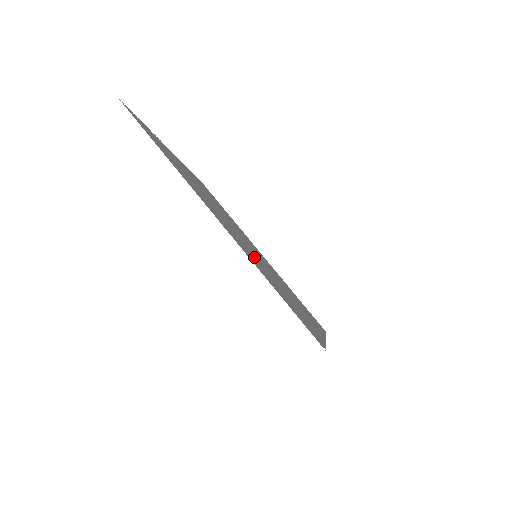
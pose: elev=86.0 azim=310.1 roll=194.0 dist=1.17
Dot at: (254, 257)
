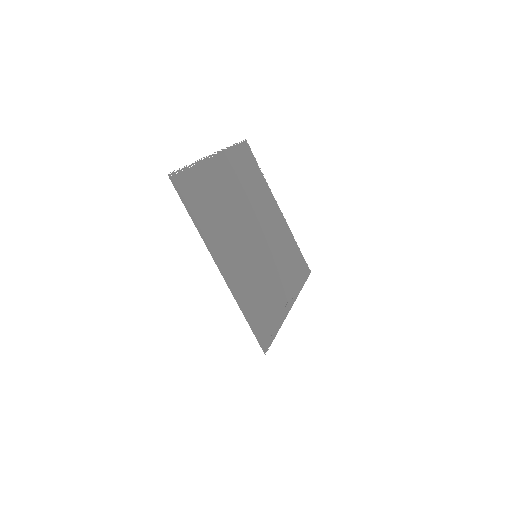
Dot at: (248, 272)
